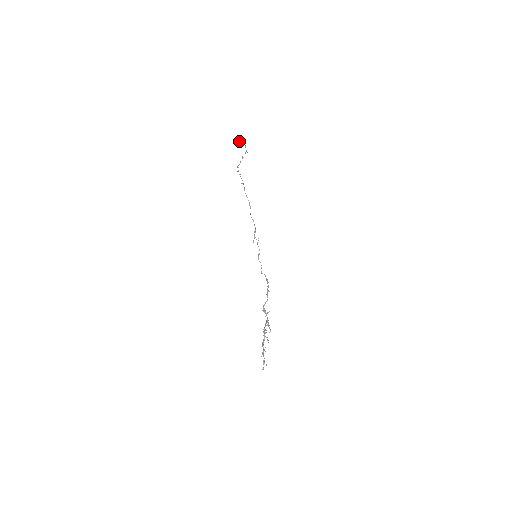
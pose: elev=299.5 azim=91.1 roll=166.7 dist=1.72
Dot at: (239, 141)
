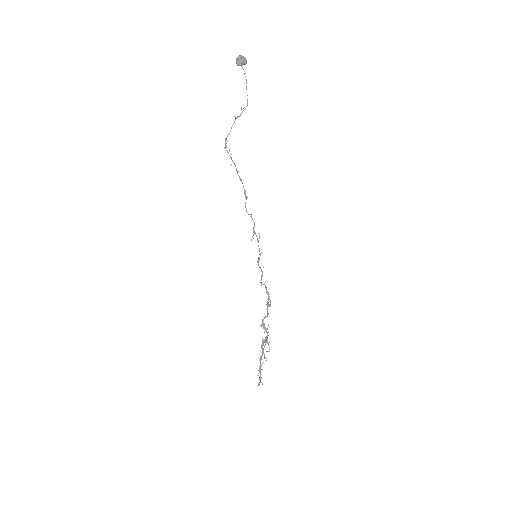
Dot at: (242, 64)
